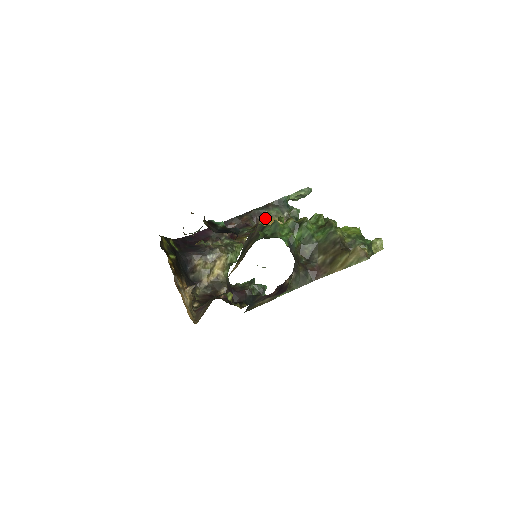
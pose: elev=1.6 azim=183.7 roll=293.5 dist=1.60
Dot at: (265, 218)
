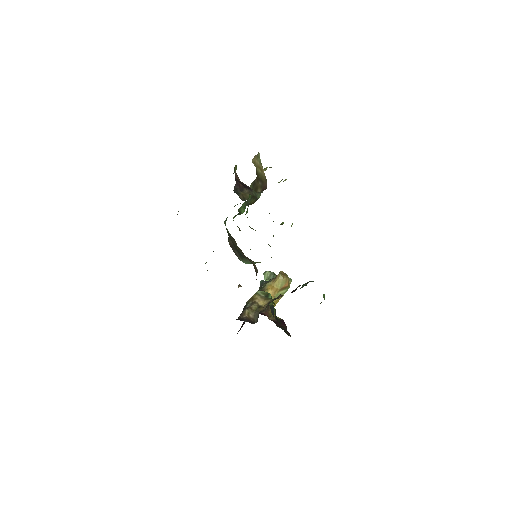
Dot at: occluded
